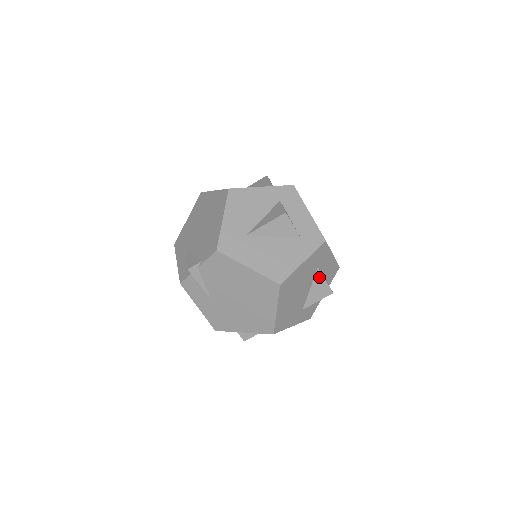
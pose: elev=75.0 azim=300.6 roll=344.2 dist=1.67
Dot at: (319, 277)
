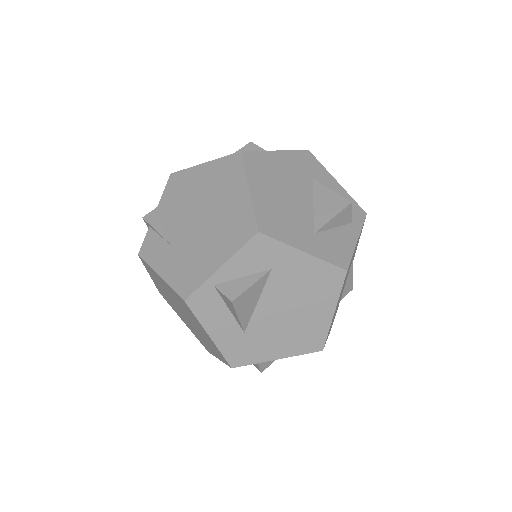
Dot at: (320, 189)
